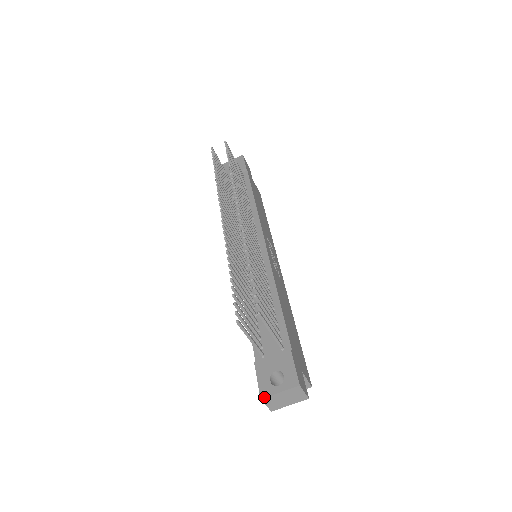
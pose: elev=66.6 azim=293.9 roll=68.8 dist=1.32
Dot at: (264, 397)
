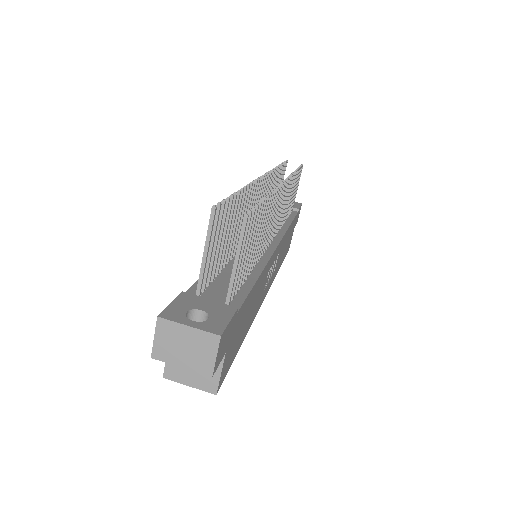
Dot at: (164, 317)
